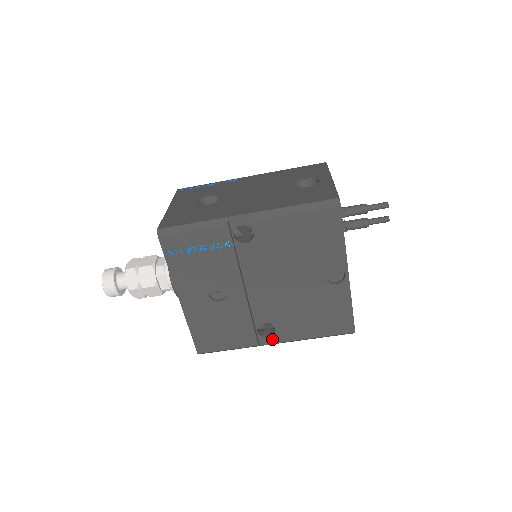
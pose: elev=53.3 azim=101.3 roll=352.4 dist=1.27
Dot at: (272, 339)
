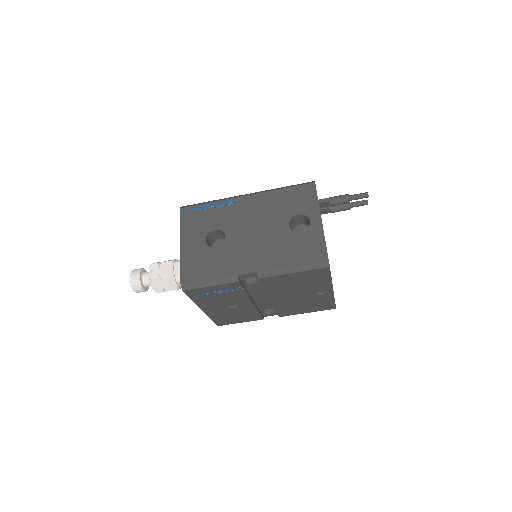
Dot at: (273, 314)
